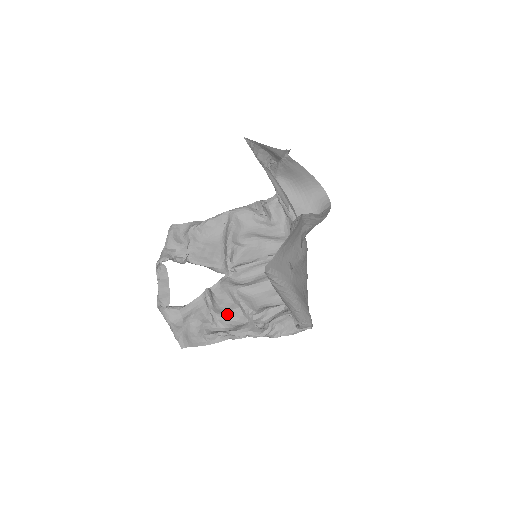
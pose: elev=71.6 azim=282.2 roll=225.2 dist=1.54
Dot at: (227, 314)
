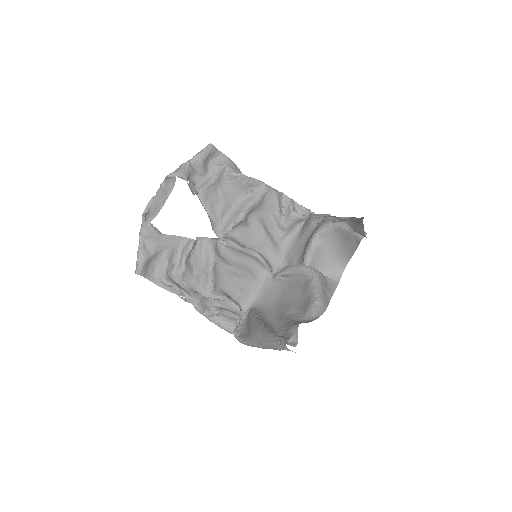
Dot at: (192, 272)
